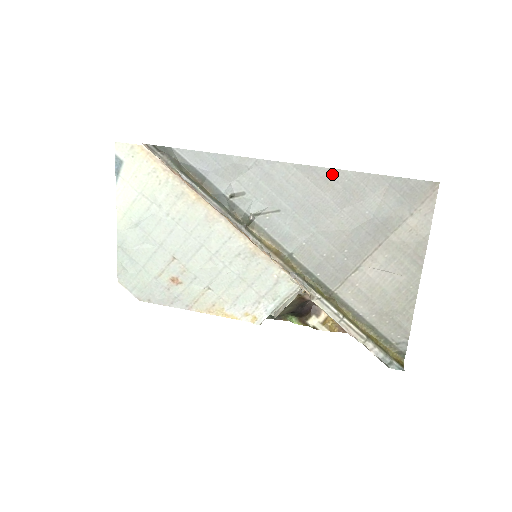
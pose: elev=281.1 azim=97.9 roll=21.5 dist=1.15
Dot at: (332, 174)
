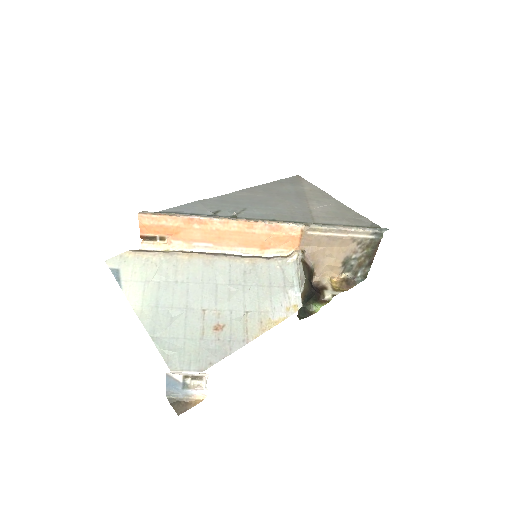
Dot at: (252, 189)
